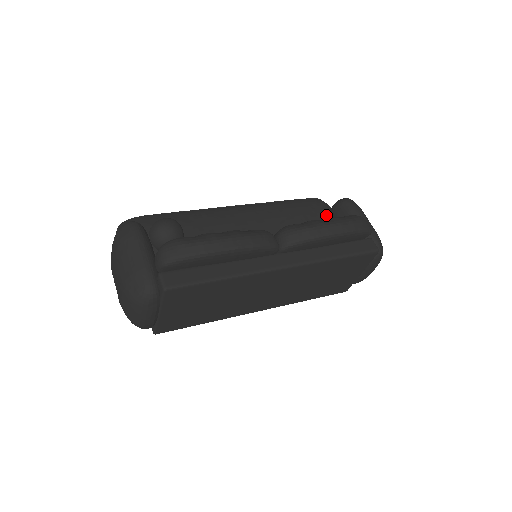
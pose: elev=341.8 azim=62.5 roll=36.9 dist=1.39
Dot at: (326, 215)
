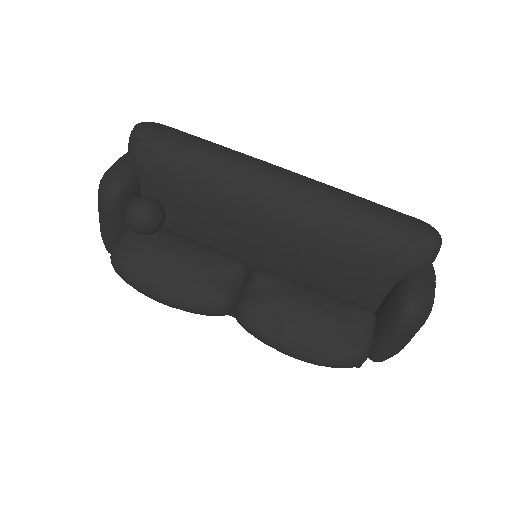
Dot at: (385, 283)
